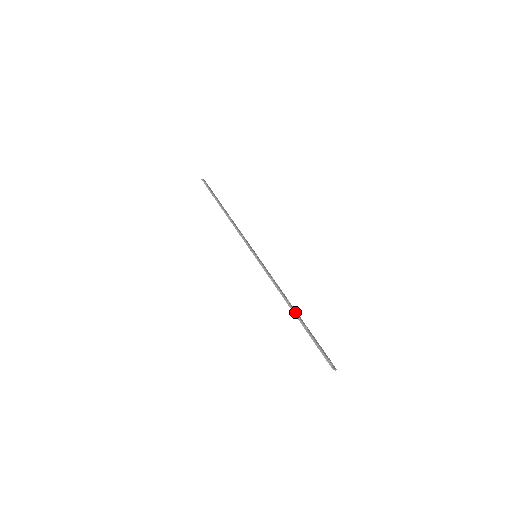
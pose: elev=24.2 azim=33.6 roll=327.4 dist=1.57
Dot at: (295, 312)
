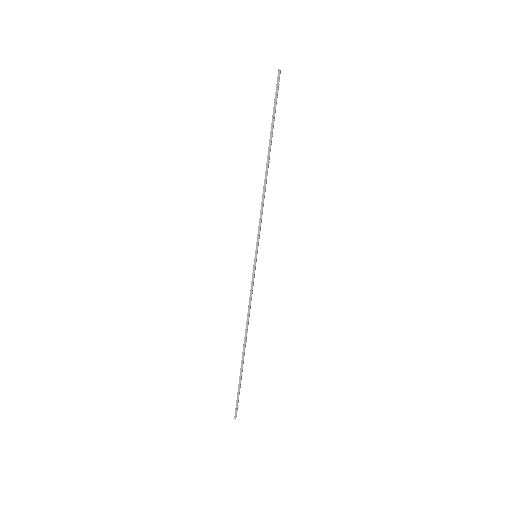
Dot at: occluded
